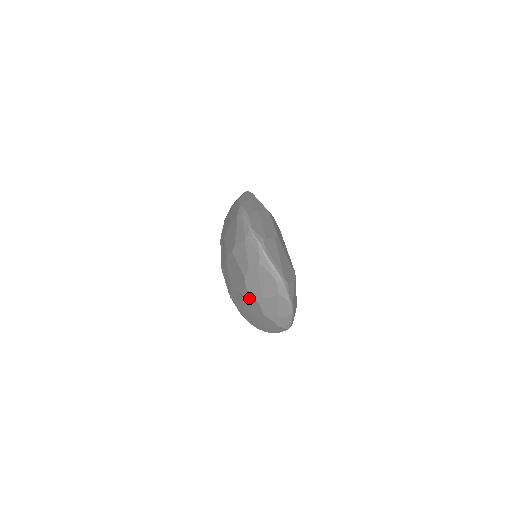
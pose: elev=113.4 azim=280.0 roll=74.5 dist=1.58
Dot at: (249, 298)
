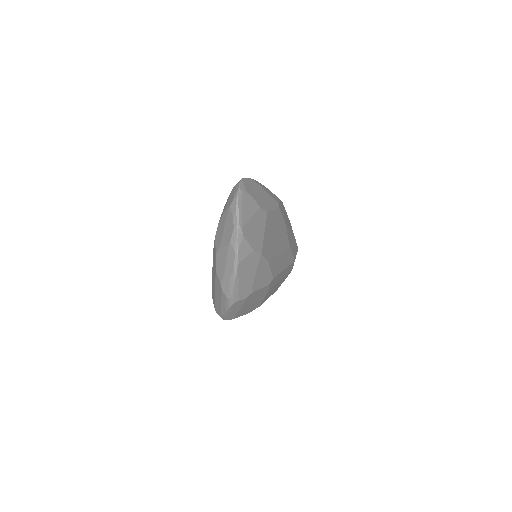
Dot at: (214, 253)
